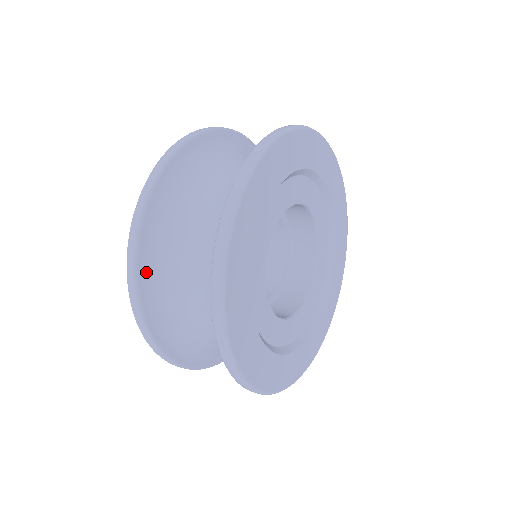
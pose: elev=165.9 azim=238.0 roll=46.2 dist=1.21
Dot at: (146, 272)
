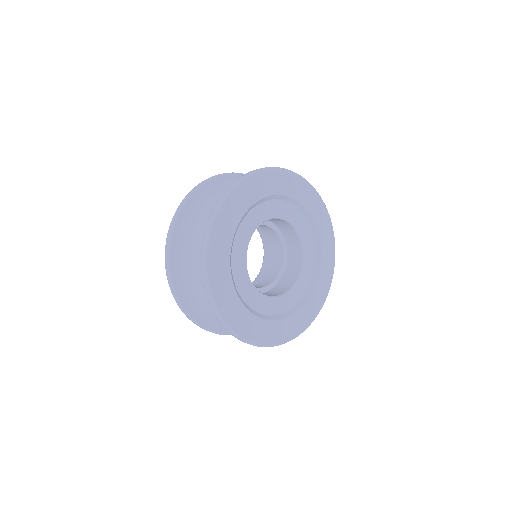
Dot at: (189, 304)
